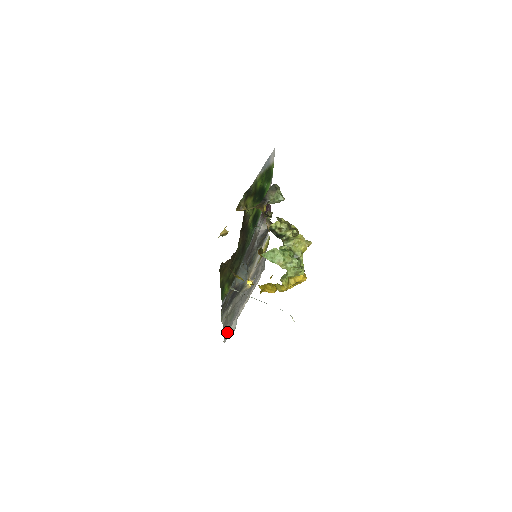
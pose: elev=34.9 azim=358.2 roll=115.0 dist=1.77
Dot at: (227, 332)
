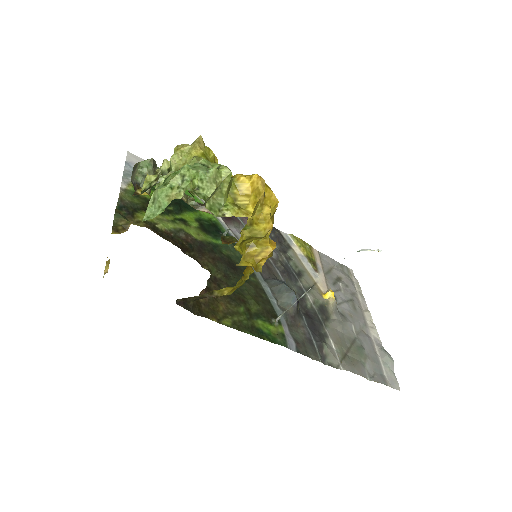
Dot at: (384, 374)
